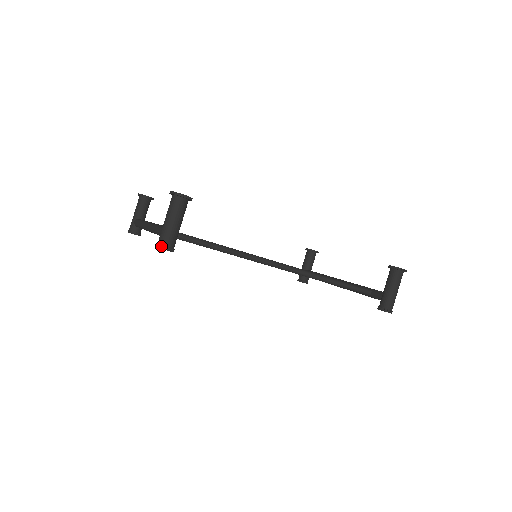
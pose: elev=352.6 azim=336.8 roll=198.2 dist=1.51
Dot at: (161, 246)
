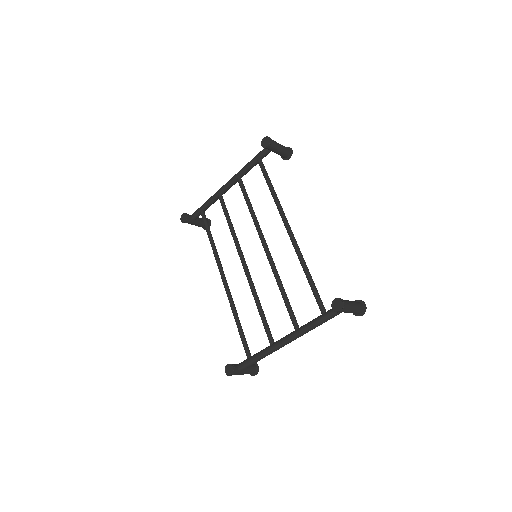
Dot at: (269, 137)
